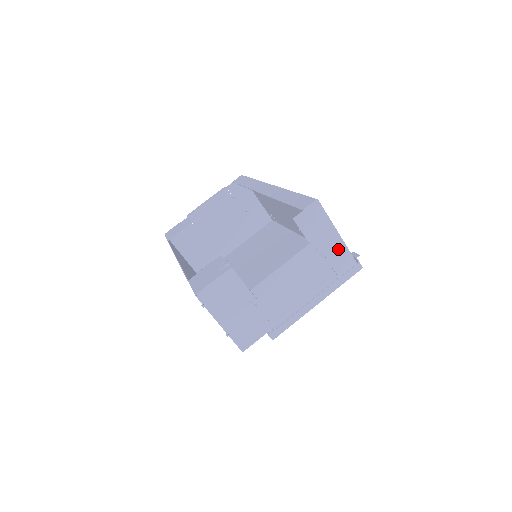
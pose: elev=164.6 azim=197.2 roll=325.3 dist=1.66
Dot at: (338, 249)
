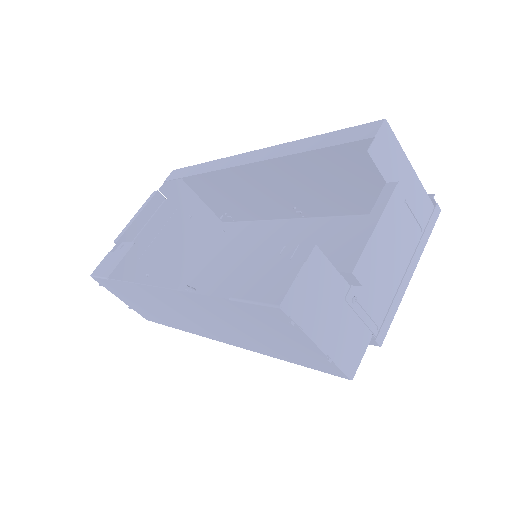
Dot at: (415, 190)
